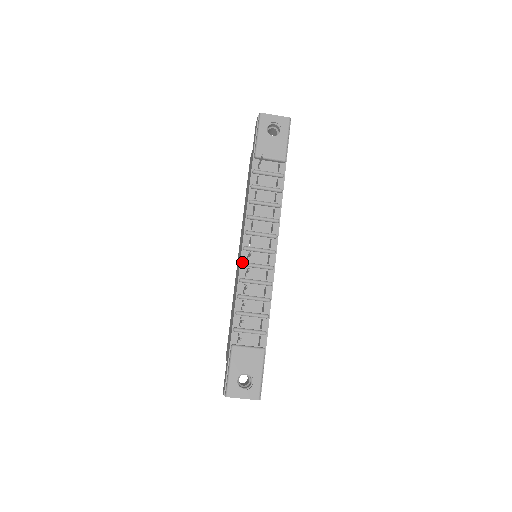
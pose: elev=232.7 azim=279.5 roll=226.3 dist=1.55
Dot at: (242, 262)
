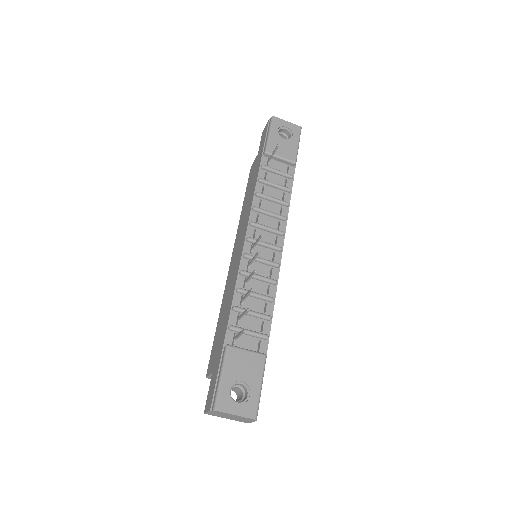
Dot at: (245, 253)
